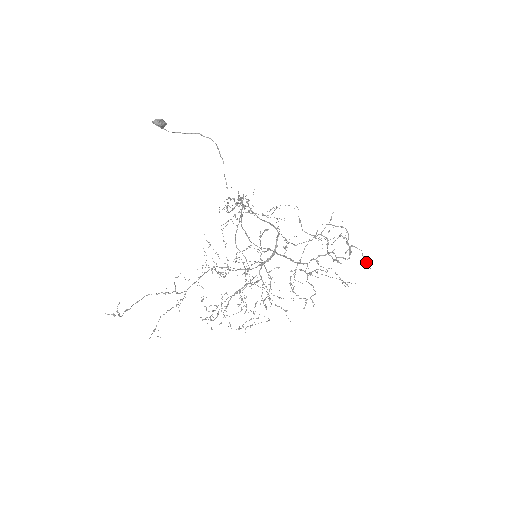
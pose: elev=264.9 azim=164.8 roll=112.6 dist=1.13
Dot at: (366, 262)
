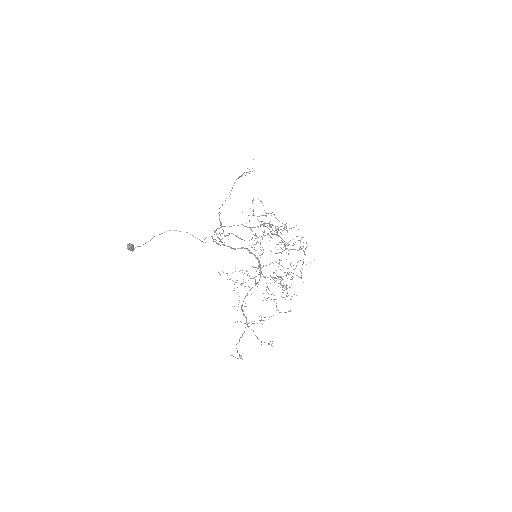
Dot at: occluded
